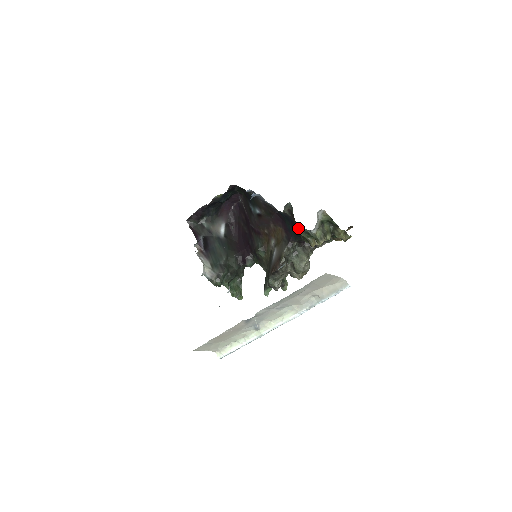
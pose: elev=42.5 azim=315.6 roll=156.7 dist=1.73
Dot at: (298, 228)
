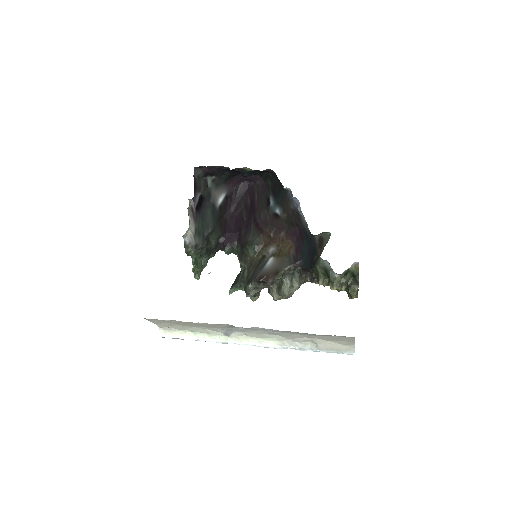
Dot at: (321, 261)
